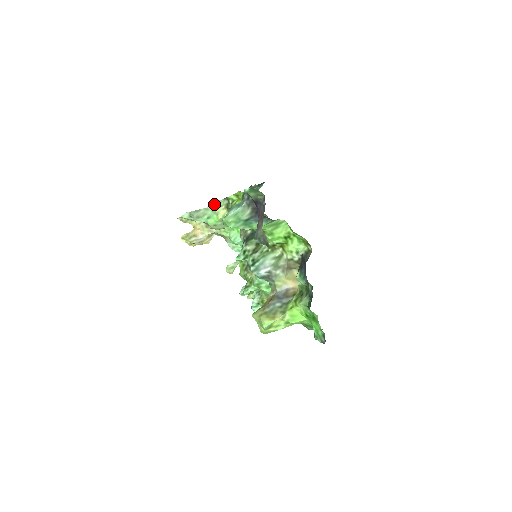
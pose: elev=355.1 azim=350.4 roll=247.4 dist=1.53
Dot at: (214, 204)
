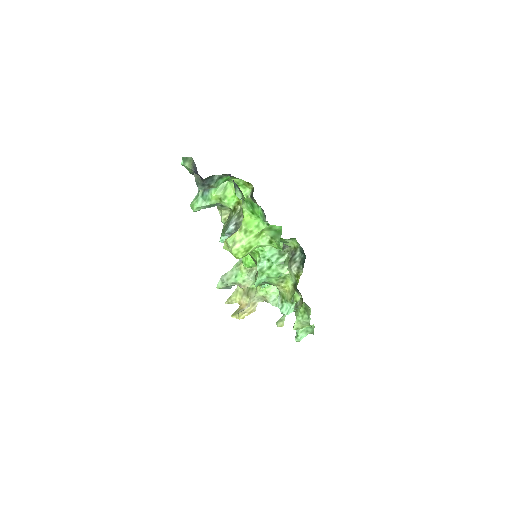
Dot at: (236, 265)
